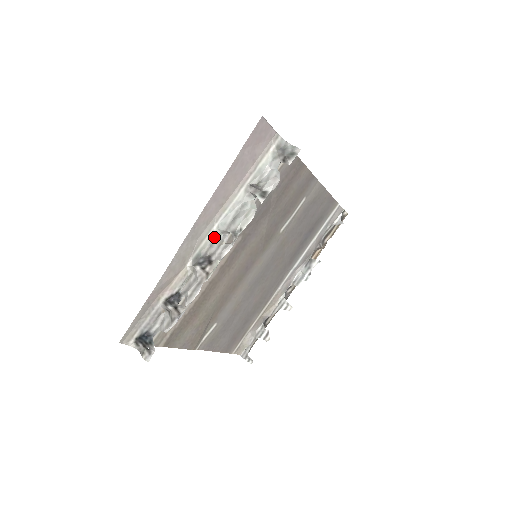
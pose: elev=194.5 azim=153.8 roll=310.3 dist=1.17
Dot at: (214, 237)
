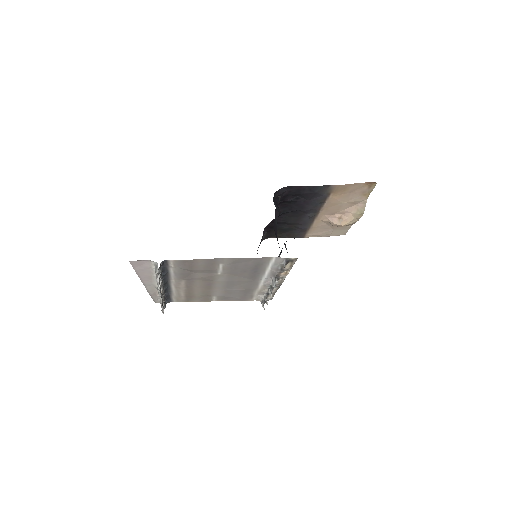
Dot at: occluded
